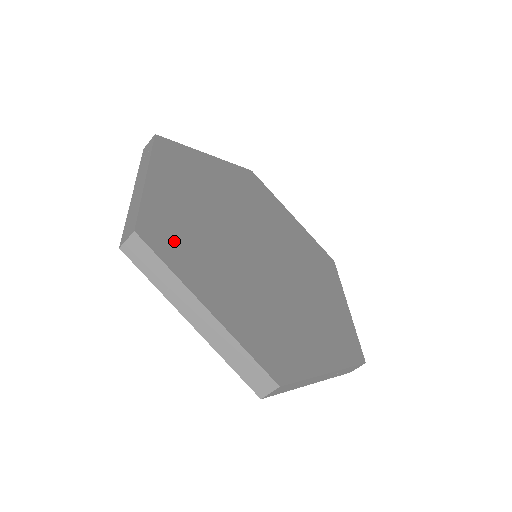
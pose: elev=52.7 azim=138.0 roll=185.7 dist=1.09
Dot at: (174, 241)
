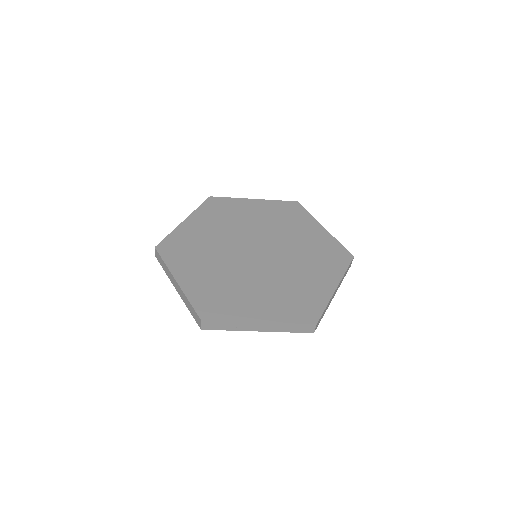
Dot at: (218, 304)
